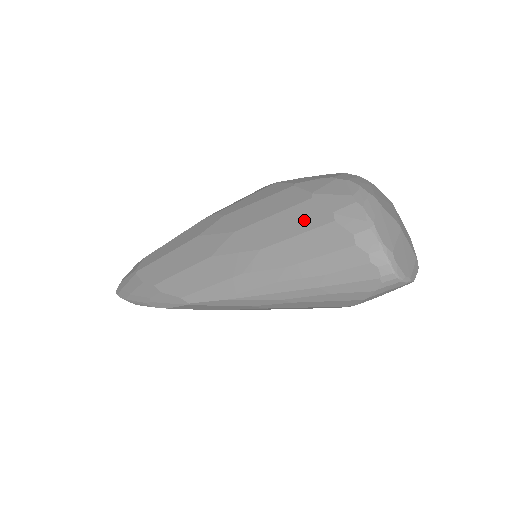
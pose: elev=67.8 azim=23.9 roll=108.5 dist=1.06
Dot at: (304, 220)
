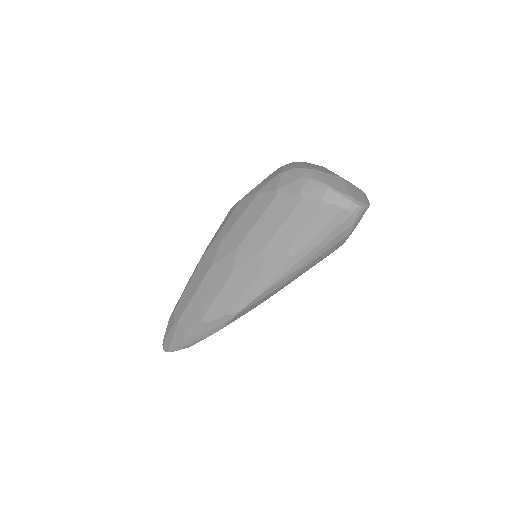
Dot at: (282, 210)
